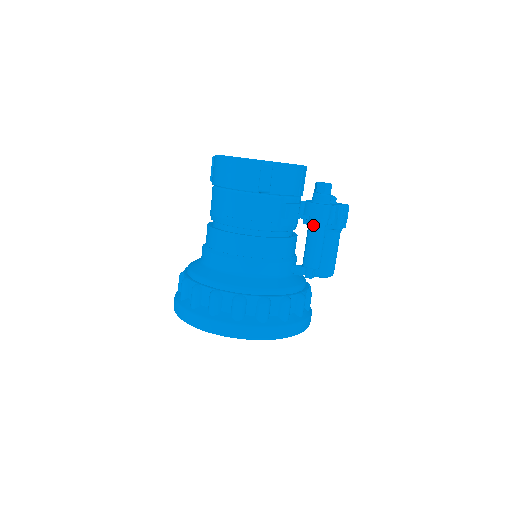
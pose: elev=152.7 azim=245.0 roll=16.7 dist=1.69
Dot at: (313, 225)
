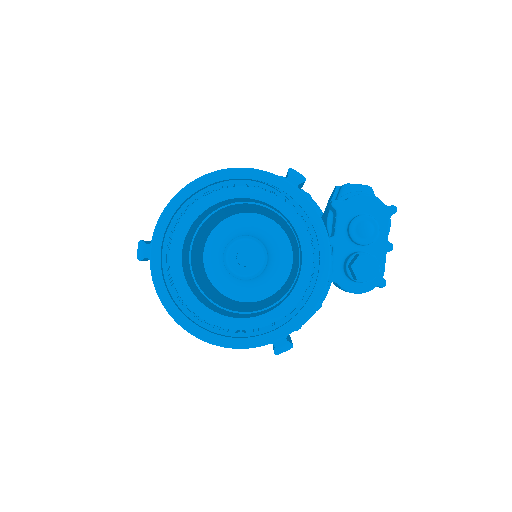
Dot at: occluded
